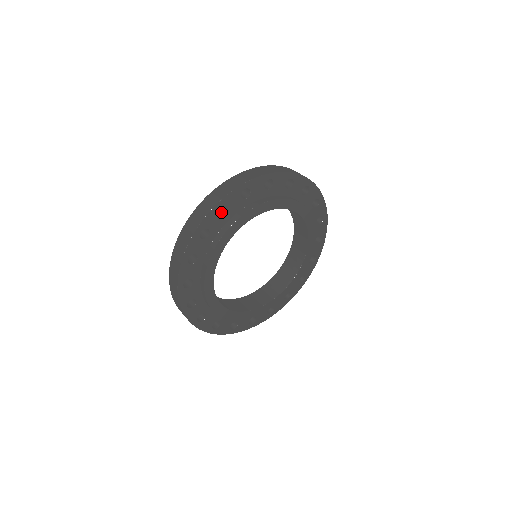
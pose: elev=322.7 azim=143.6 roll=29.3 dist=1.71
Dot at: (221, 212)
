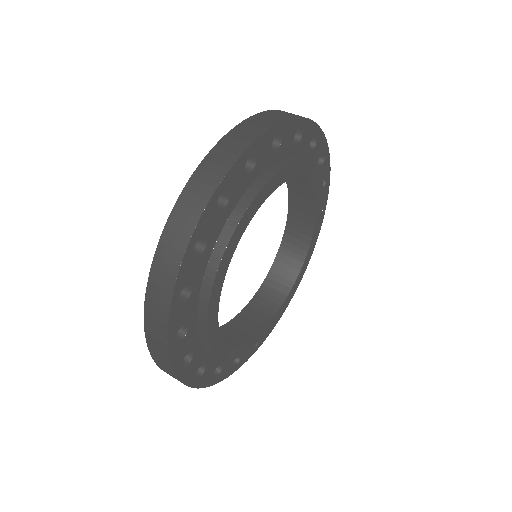
Dot at: occluded
